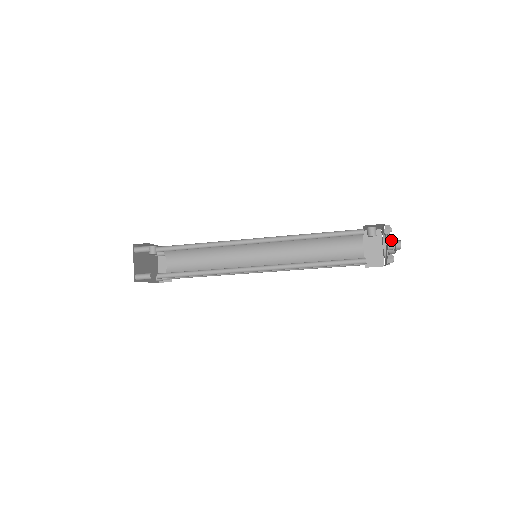
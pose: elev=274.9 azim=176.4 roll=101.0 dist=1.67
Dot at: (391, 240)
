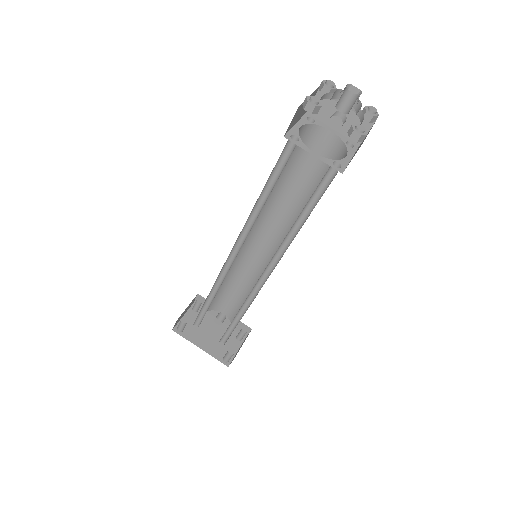
Dot at: (359, 105)
